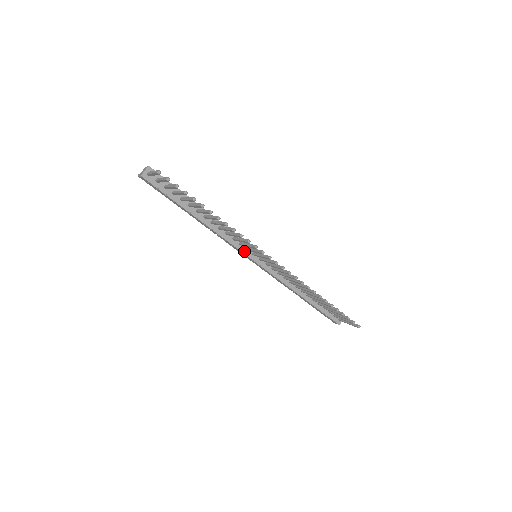
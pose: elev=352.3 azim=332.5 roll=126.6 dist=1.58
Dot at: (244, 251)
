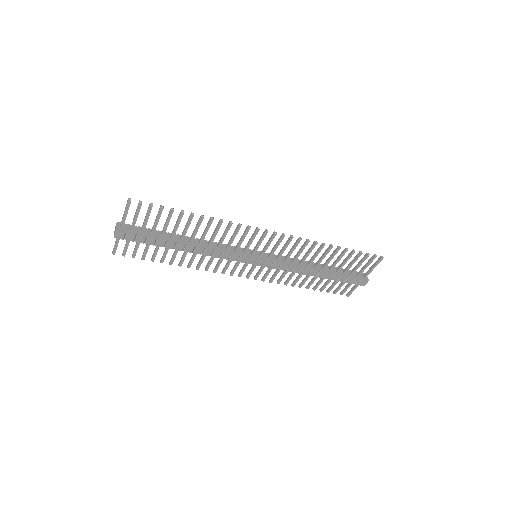
Dot at: (243, 255)
